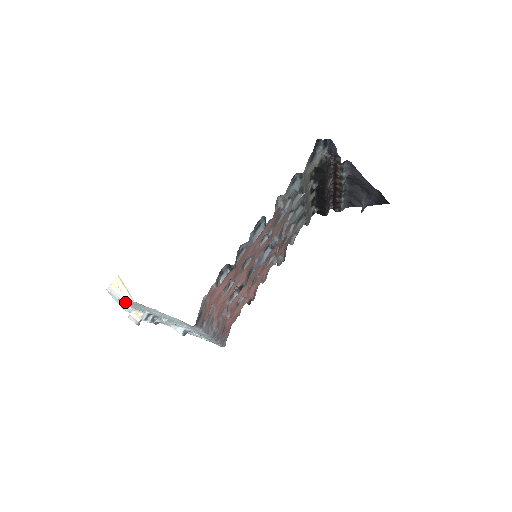
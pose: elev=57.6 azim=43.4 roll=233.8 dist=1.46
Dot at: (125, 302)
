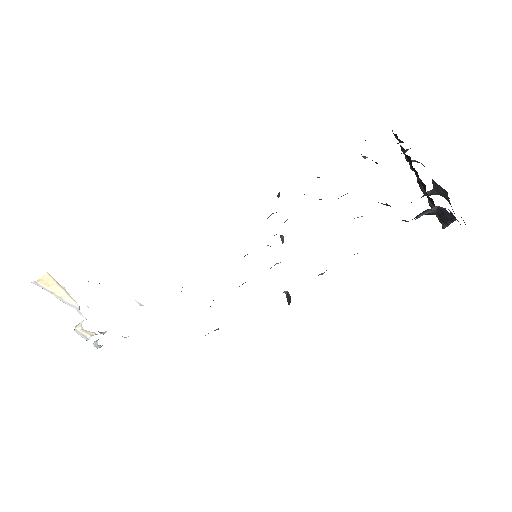
Dot at: occluded
